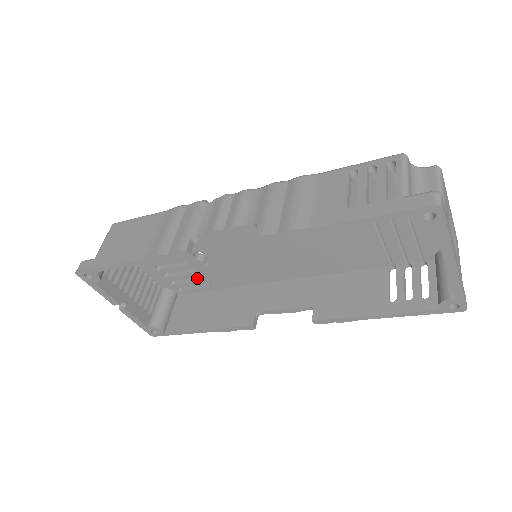
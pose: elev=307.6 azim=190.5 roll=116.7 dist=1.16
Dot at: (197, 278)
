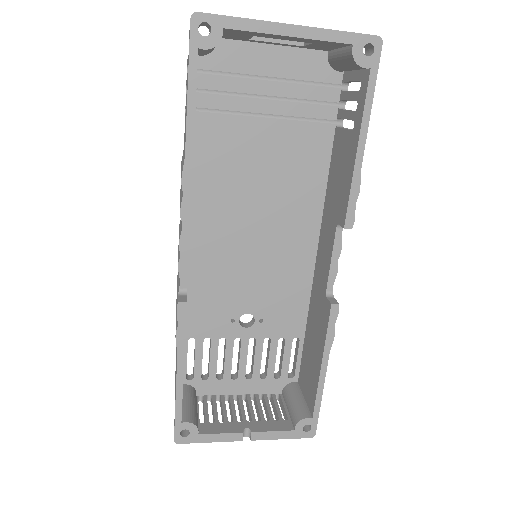
Dot at: (283, 346)
